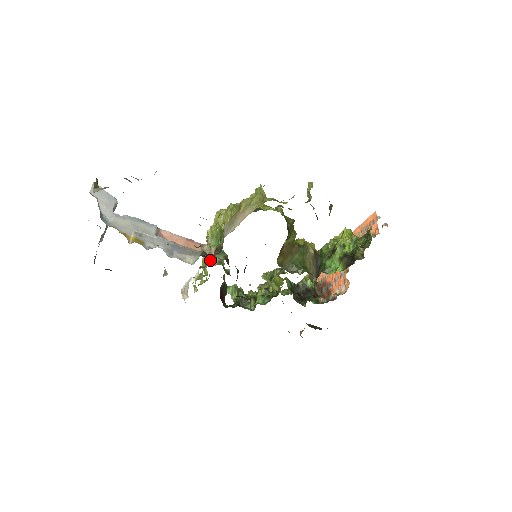
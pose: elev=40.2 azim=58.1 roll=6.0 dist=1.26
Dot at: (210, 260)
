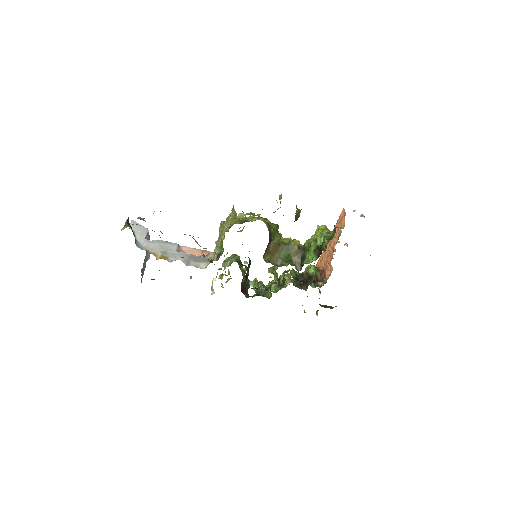
Dot at: (224, 263)
